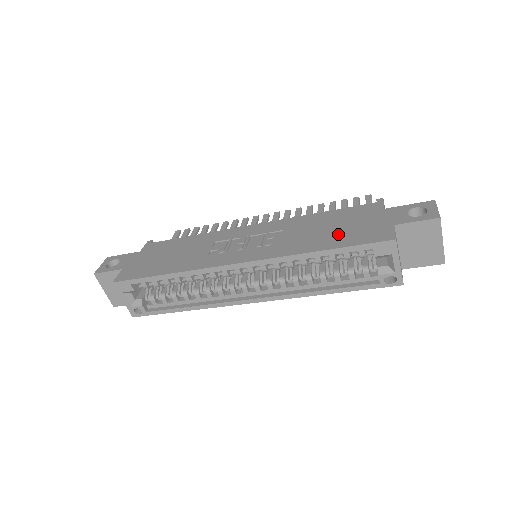
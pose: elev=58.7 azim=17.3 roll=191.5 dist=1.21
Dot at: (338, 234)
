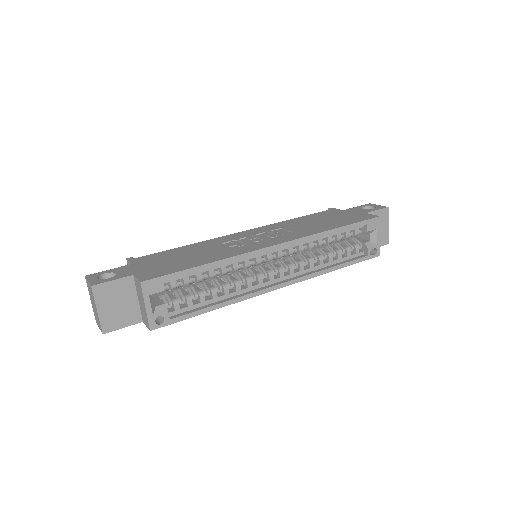
Dot at: (334, 221)
